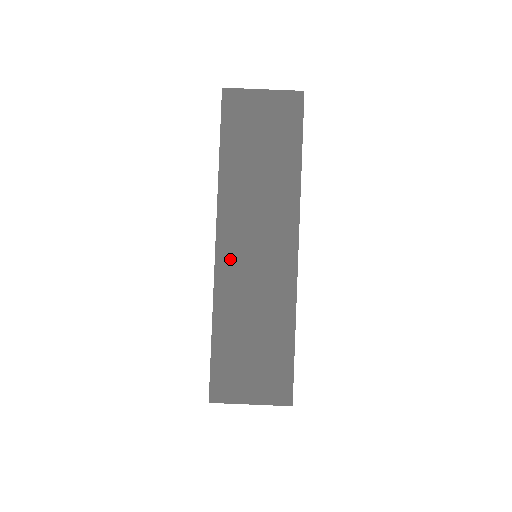
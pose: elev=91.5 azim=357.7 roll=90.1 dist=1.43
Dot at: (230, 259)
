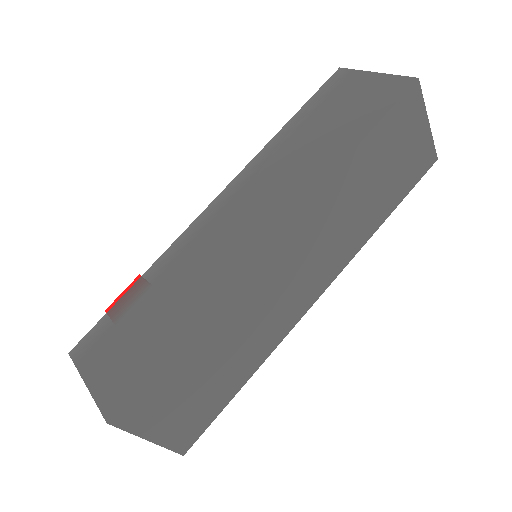
Dot at: (271, 265)
